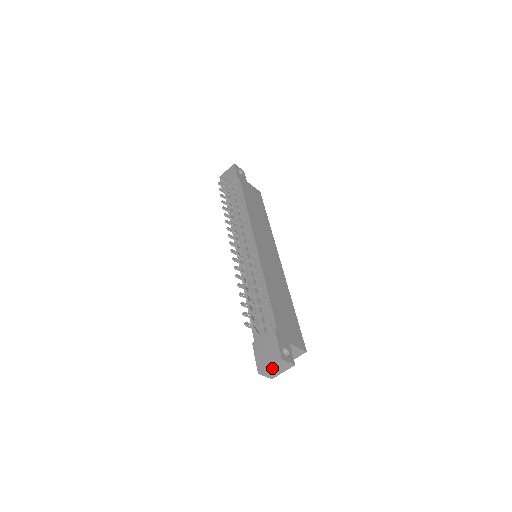
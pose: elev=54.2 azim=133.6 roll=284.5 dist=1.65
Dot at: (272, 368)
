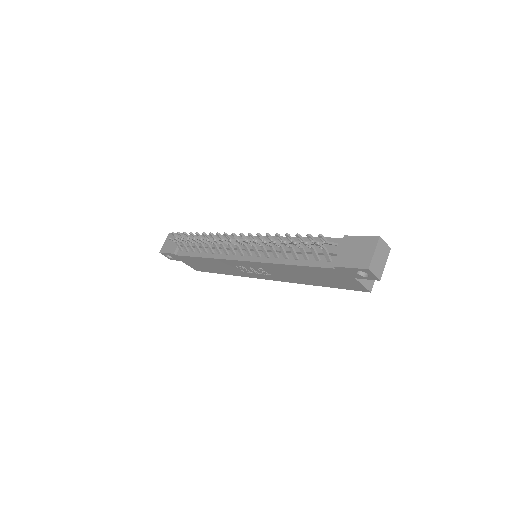
Dot at: (376, 256)
